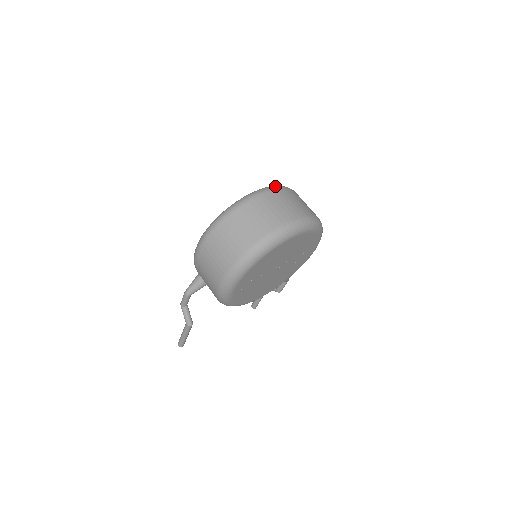
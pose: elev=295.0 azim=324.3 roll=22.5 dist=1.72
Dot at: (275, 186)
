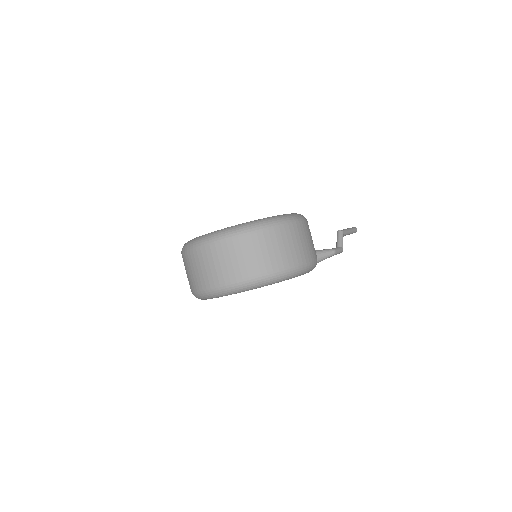
Dot at: (218, 236)
